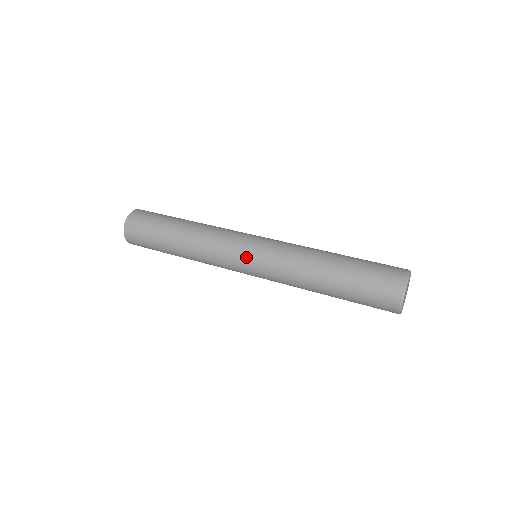
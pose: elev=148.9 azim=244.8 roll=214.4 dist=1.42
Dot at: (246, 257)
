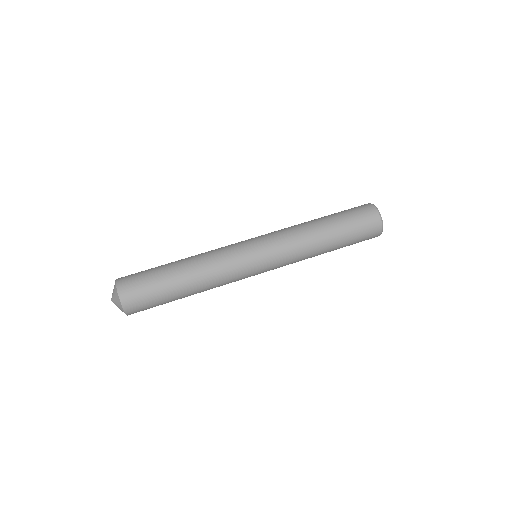
Dot at: (255, 249)
